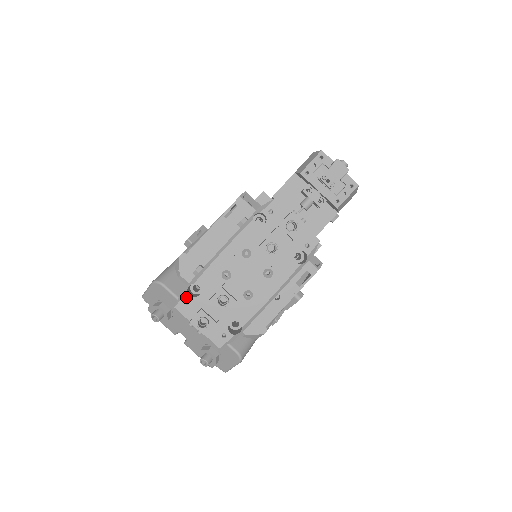
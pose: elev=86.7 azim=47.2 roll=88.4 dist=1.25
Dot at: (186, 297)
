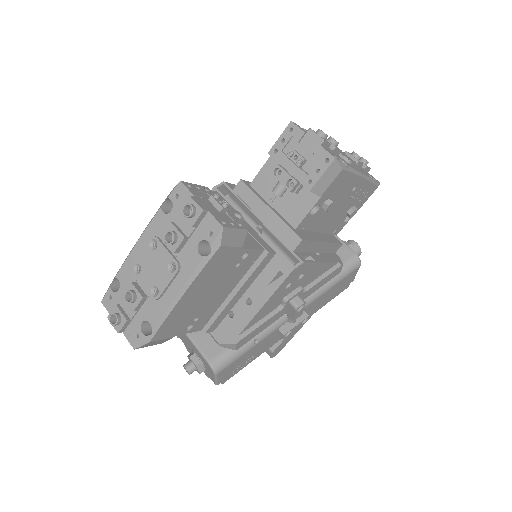
Dot at: (109, 292)
